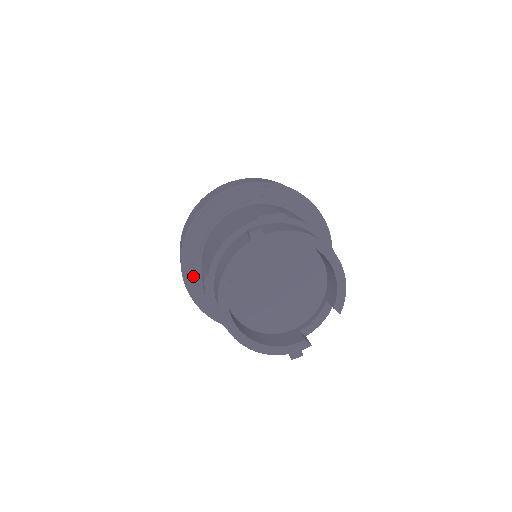
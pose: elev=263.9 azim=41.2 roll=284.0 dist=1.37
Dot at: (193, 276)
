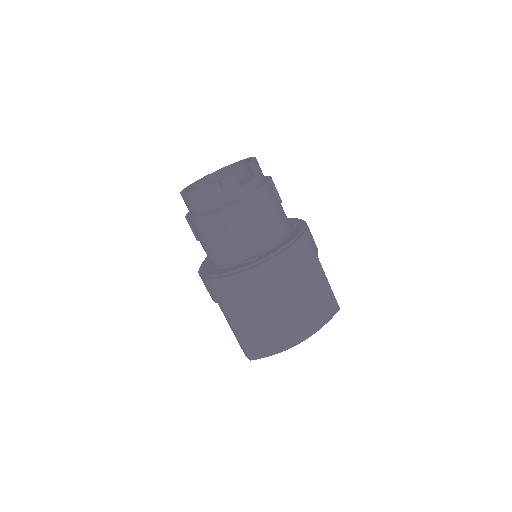
Dot at: (204, 267)
